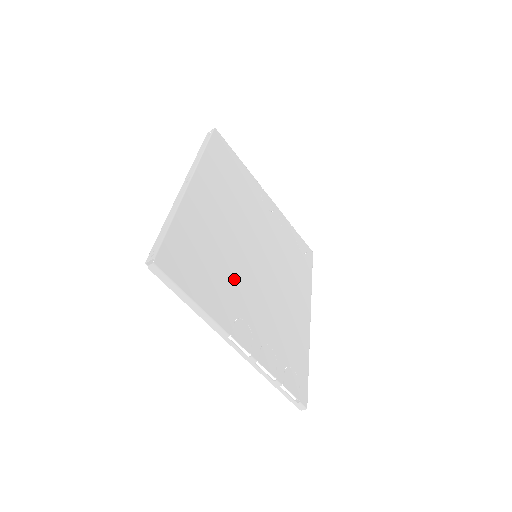
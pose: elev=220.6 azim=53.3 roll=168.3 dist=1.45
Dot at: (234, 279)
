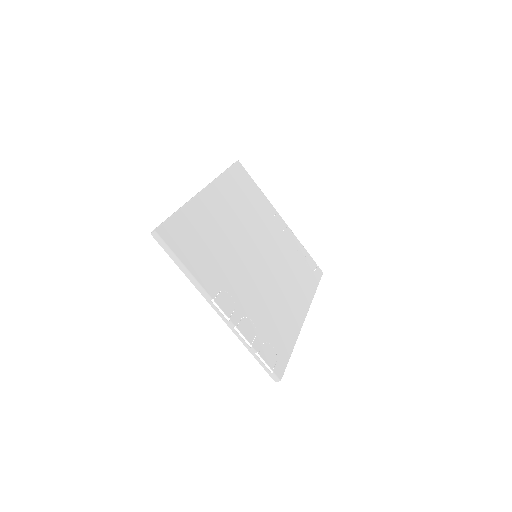
Dot at: (228, 264)
